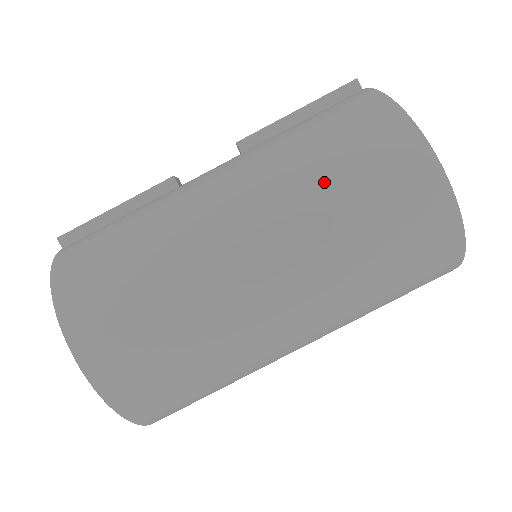
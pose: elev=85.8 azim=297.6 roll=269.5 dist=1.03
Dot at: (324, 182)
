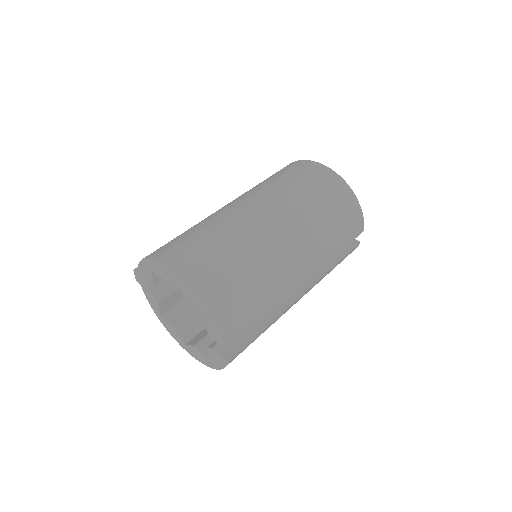
Dot at: (275, 182)
